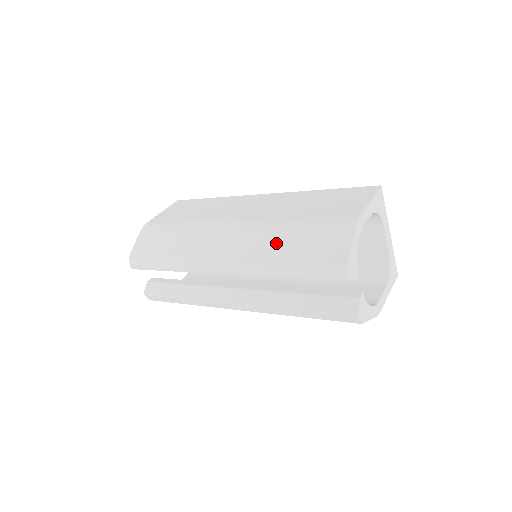
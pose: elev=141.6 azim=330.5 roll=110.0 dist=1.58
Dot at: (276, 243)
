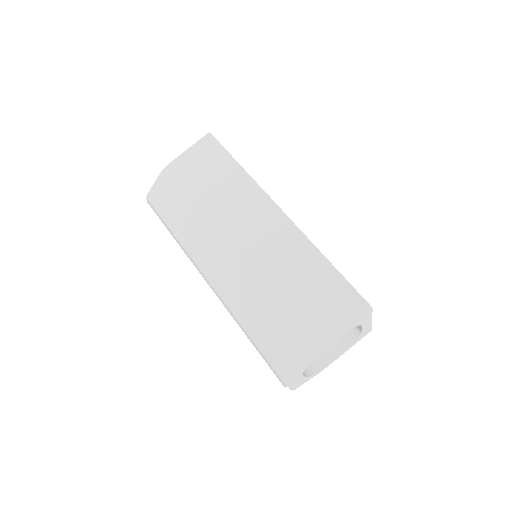
Dot at: (251, 311)
